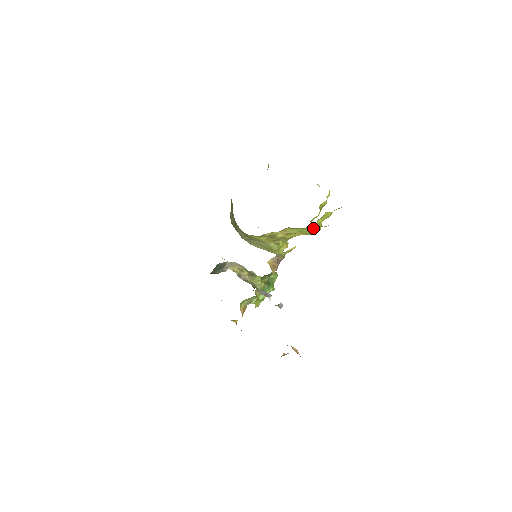
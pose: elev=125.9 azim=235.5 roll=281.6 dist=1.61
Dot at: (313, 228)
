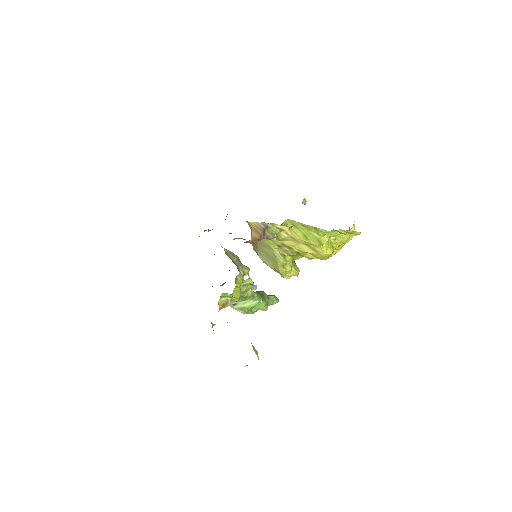
Dot at: (319, 233)
